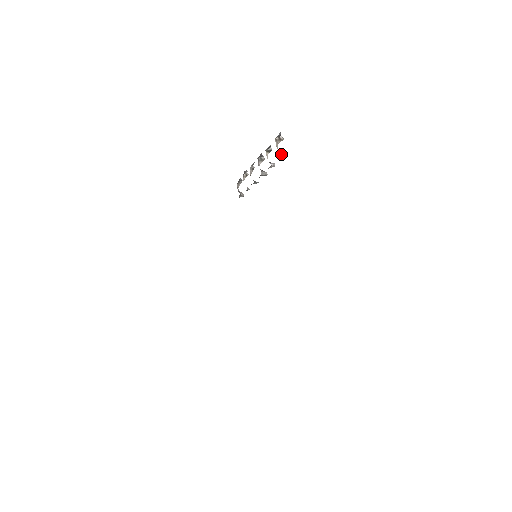
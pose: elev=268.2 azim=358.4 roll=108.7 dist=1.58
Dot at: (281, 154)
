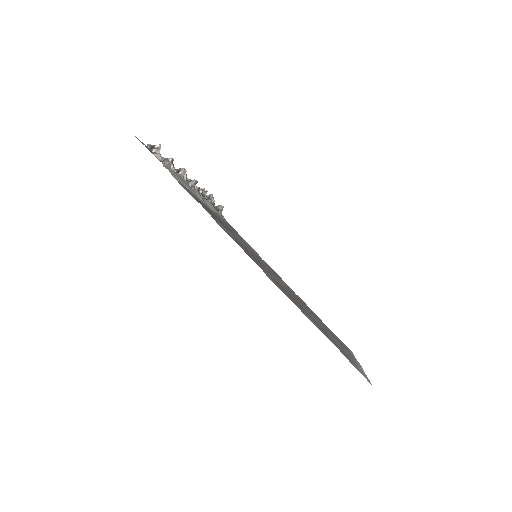
Dot at: (165, 161)
